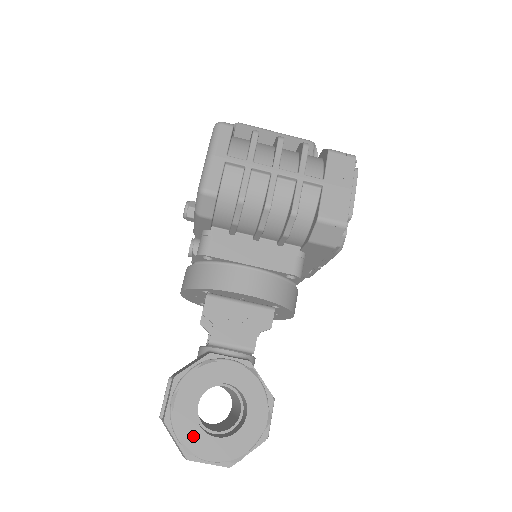
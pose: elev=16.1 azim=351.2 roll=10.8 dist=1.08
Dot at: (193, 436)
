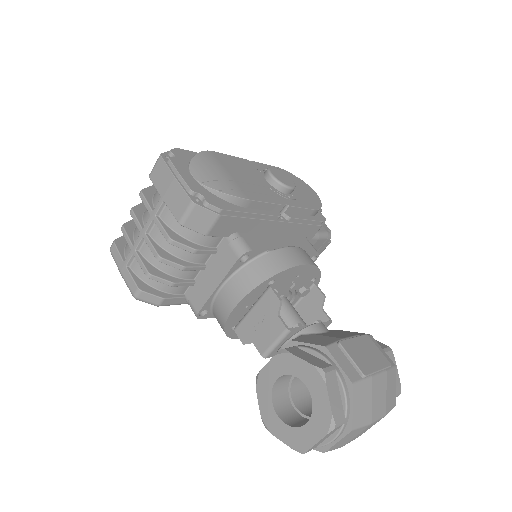
Dot at: (294, 438)
